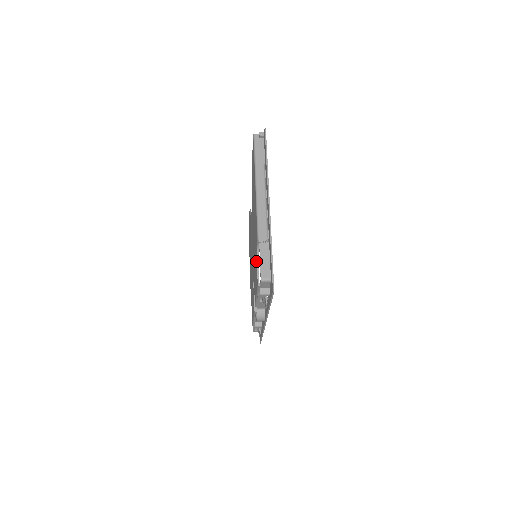
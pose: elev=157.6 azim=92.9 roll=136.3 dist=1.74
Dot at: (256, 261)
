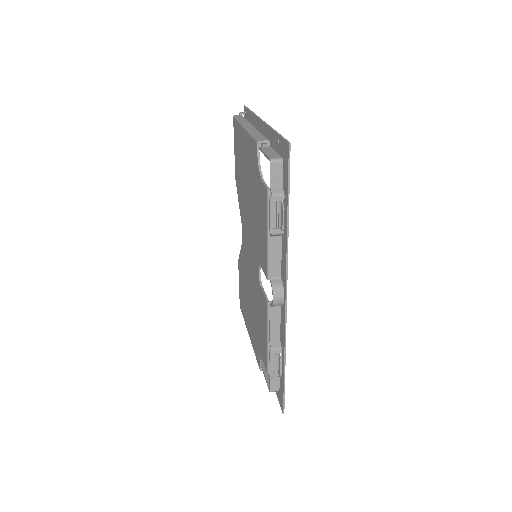
Dot at: (259, 185)
